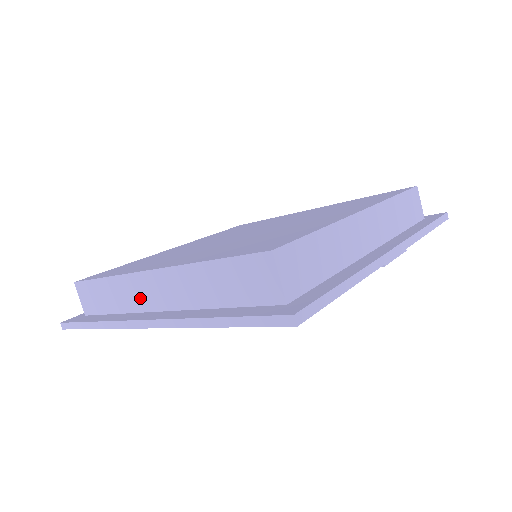
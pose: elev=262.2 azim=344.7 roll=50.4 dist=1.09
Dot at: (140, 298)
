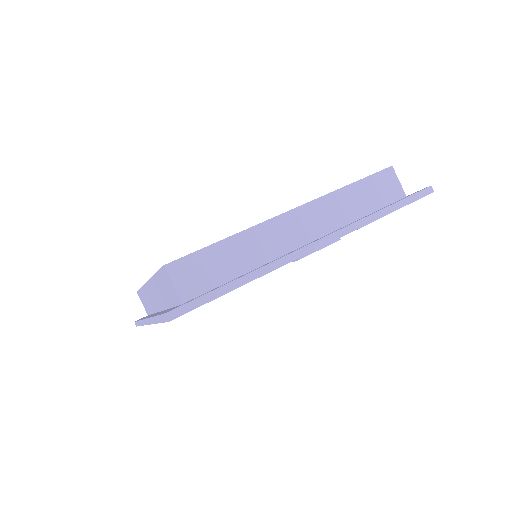
Dot at: (153, 302)
